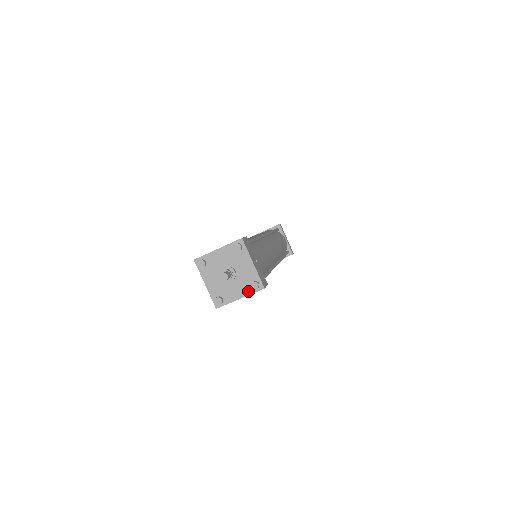
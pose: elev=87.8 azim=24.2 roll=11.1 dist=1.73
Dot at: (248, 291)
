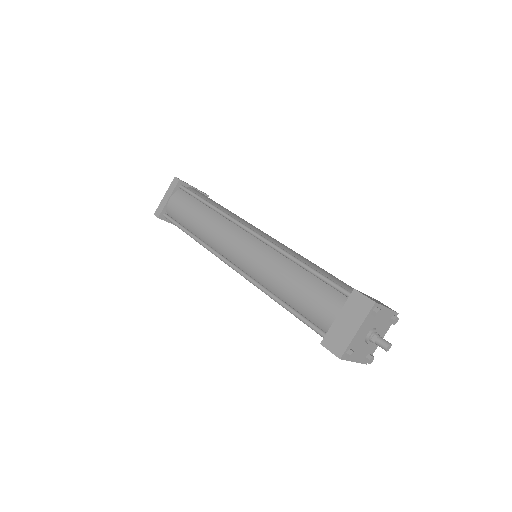
Dot at: (362, 359)
